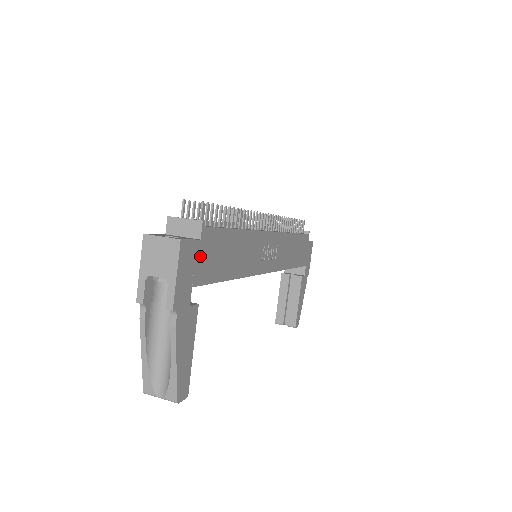
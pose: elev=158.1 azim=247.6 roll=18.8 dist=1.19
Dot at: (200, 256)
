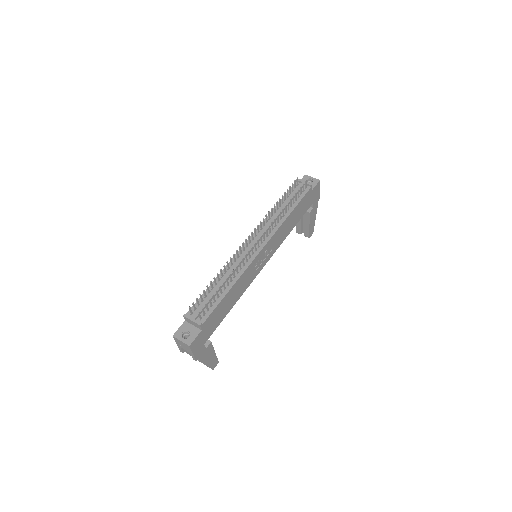
Dot at: (204, 333)
